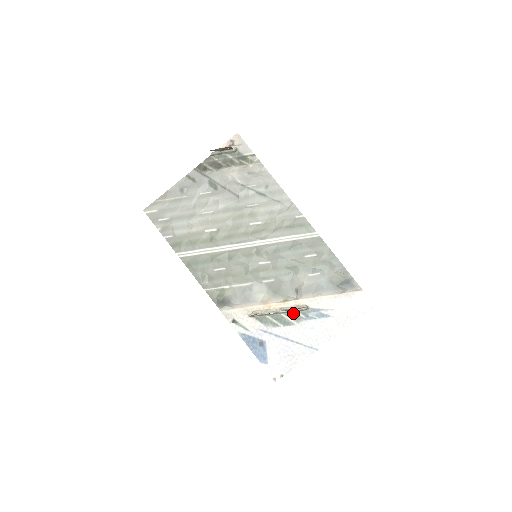
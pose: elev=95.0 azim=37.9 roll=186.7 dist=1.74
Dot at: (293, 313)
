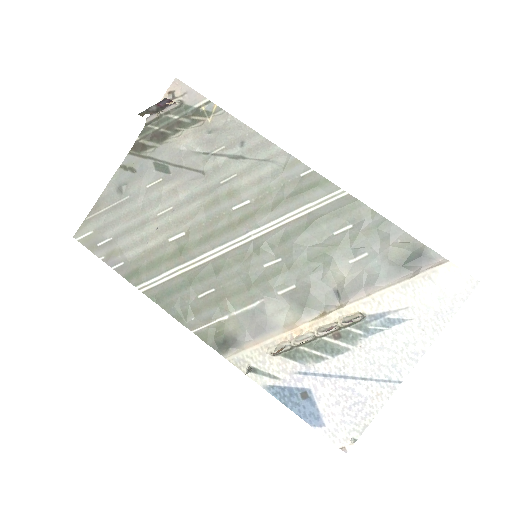
Dot at: (342, 331)
